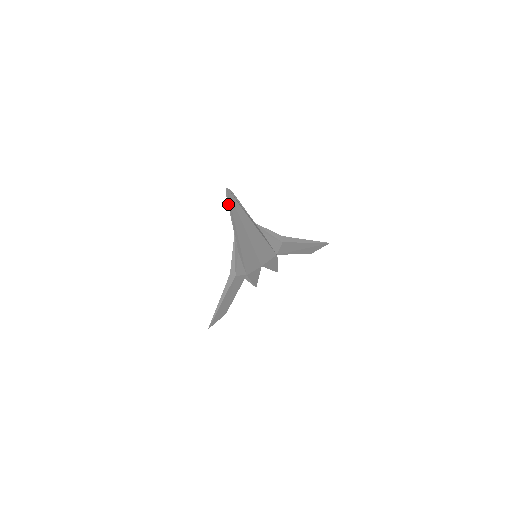
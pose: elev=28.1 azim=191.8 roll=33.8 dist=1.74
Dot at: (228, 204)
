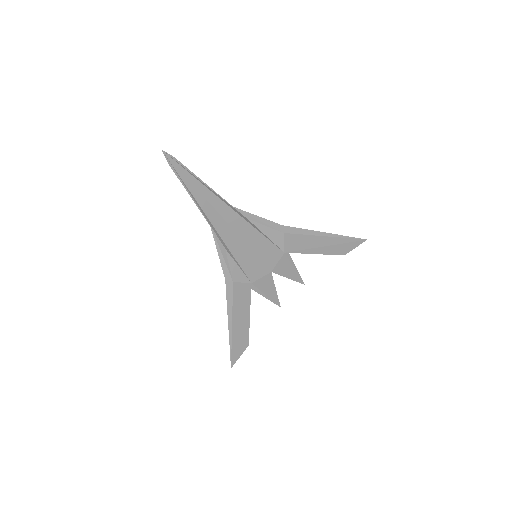
Dot at: (176, 175)
